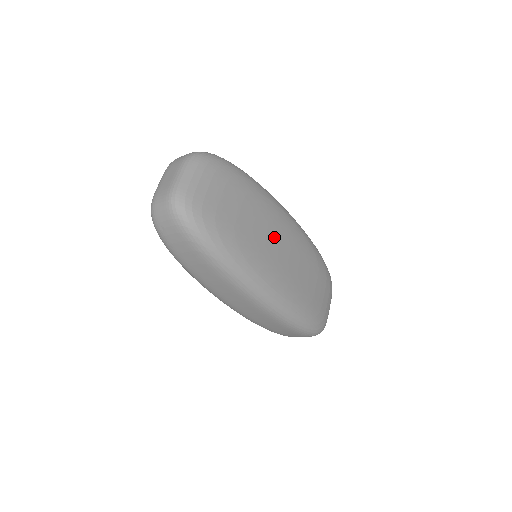
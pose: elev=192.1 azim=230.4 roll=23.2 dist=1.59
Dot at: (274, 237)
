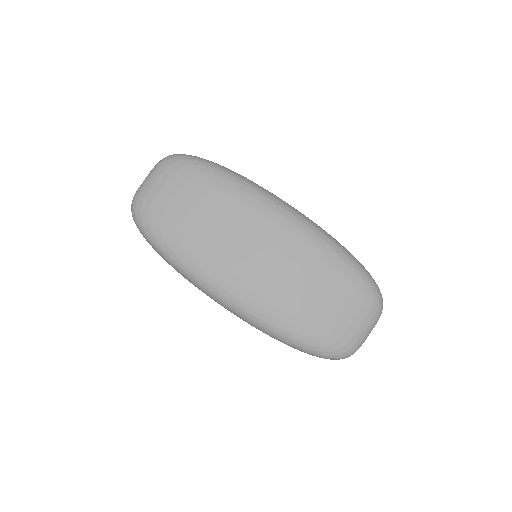
Dot at: (241, 237)
